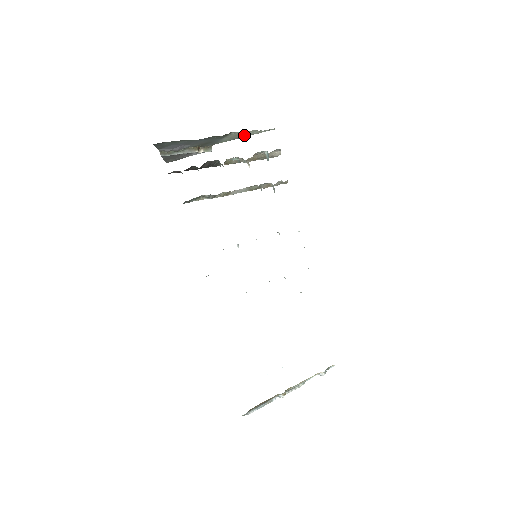
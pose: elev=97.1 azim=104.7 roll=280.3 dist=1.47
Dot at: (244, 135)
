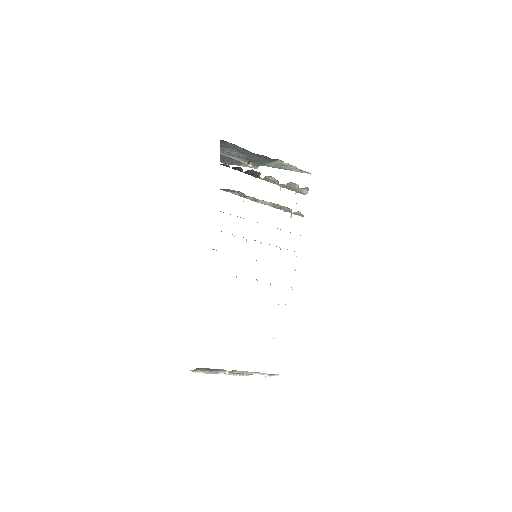
Dot at: (286, 168)
